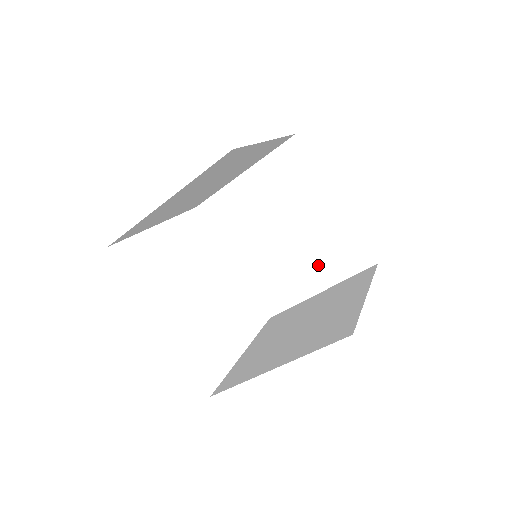
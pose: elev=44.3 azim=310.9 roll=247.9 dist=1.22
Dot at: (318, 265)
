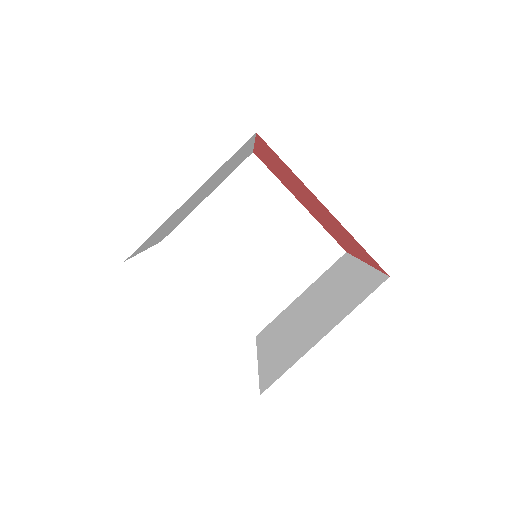
Dot at: (294, 268)
